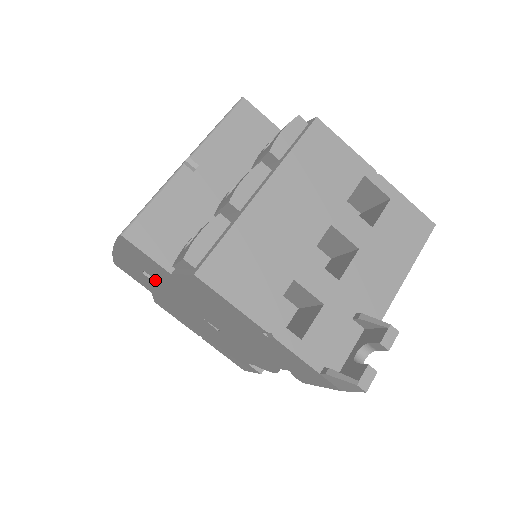
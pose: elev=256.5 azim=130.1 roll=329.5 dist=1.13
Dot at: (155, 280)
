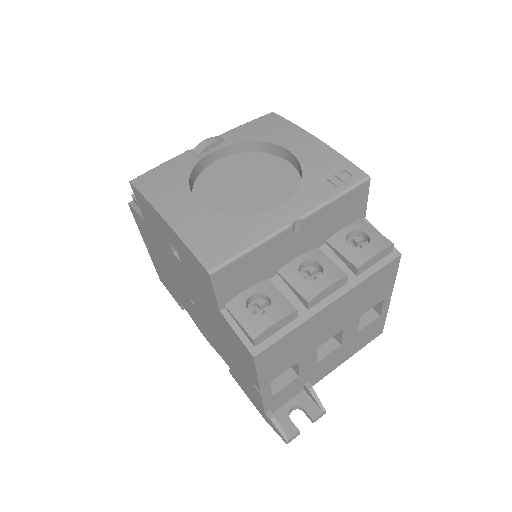
Dot at: (174, 250)
